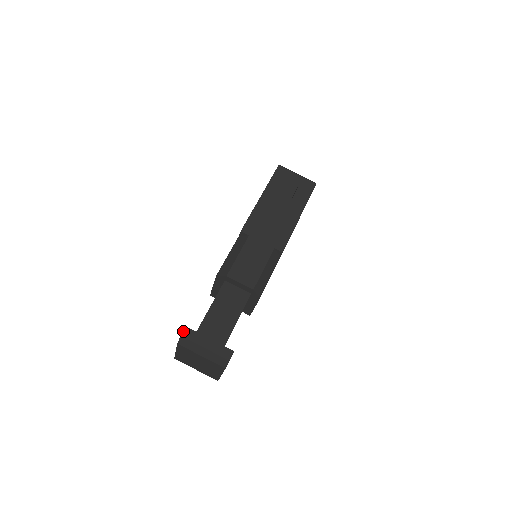
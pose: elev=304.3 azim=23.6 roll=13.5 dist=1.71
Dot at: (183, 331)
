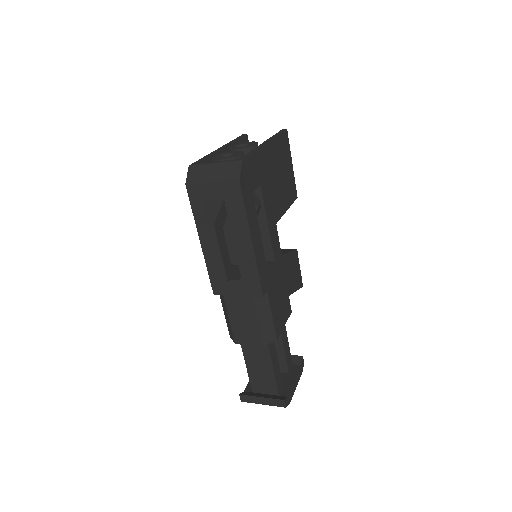
Dot at: (240, 398)
